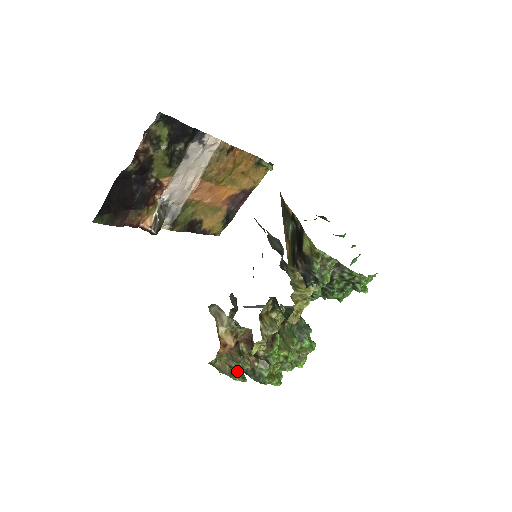
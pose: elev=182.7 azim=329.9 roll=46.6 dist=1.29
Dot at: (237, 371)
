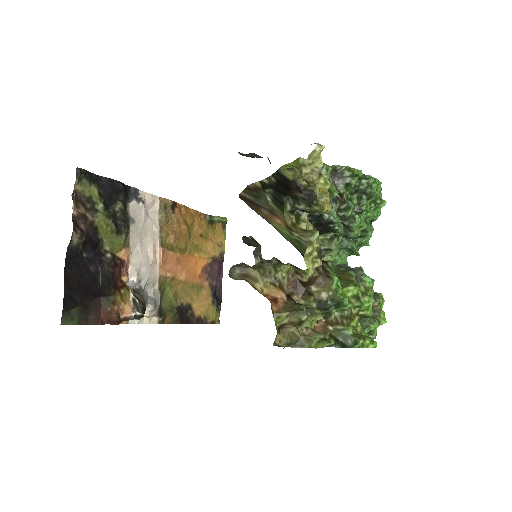
Dot at: (311, 330)
